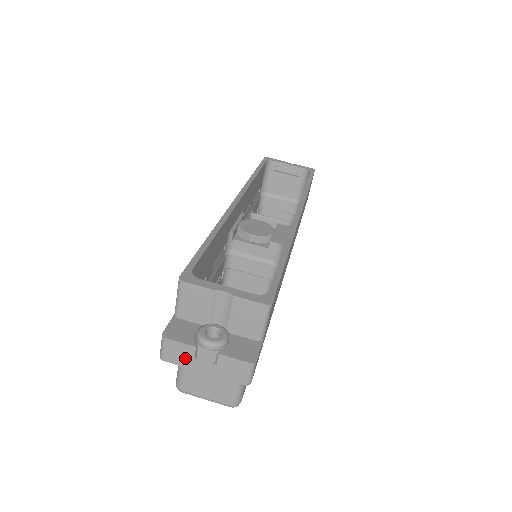
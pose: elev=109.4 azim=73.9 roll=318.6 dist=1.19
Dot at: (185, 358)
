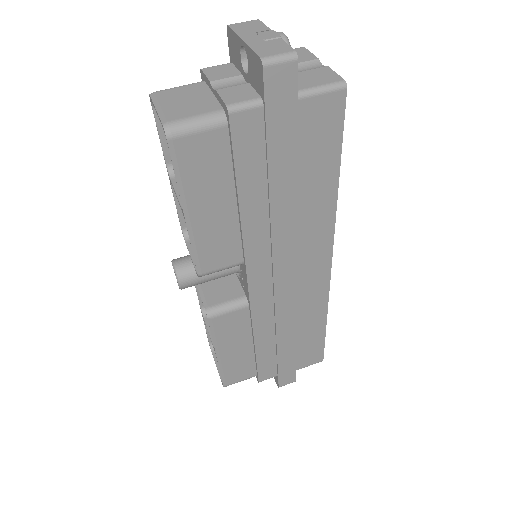
Dot at: (248, 30)
